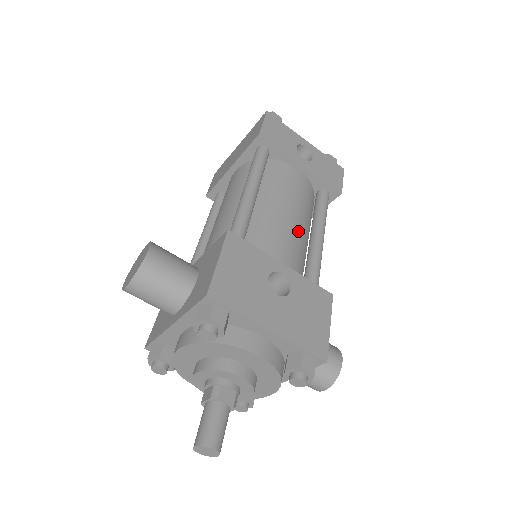
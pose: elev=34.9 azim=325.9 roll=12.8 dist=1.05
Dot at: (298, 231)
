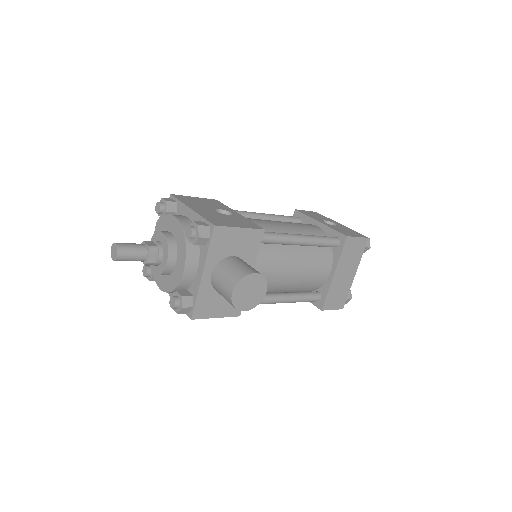
Dot at: (279, 228)
